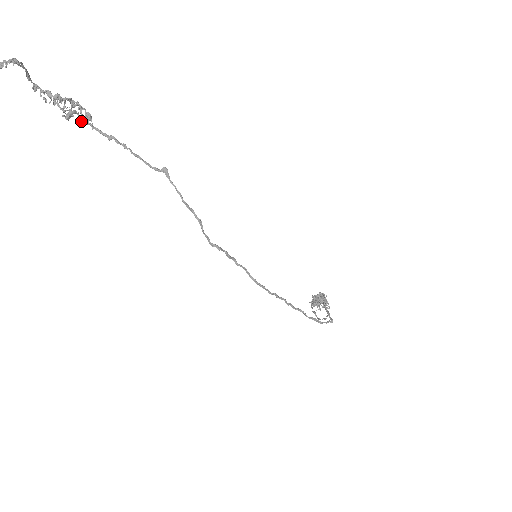
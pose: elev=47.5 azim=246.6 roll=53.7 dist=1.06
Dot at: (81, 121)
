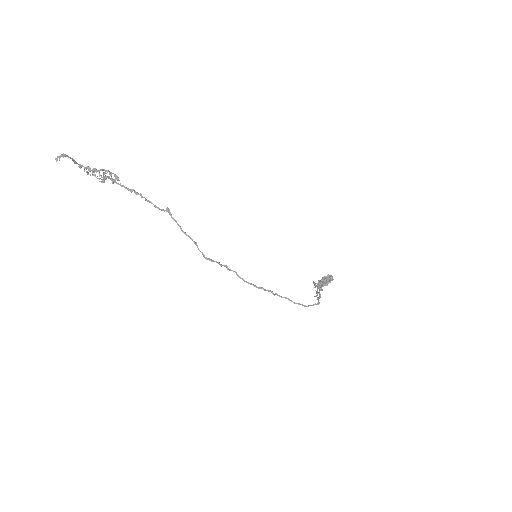
Dot at: (112, 182)
